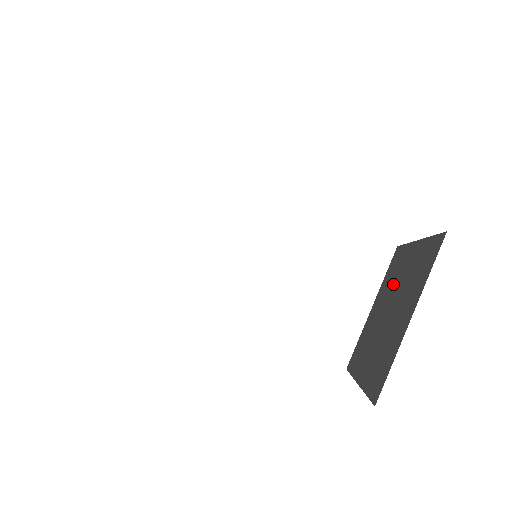
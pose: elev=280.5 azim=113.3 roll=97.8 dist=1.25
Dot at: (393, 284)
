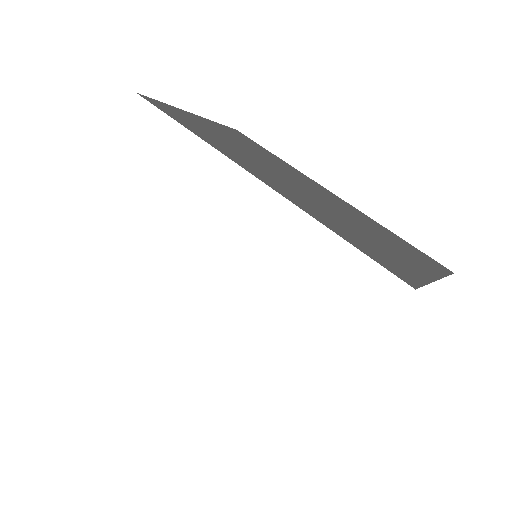
Dot at: occluded
